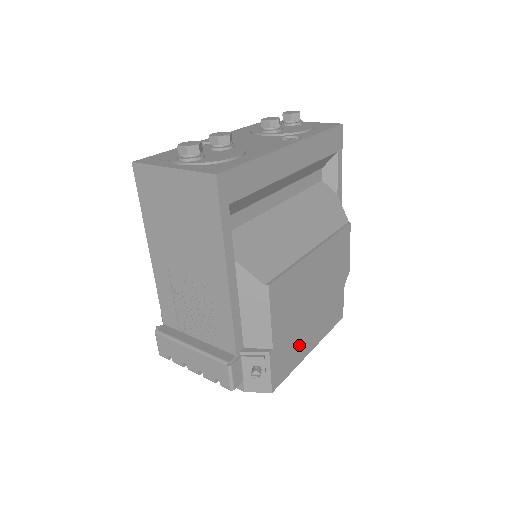
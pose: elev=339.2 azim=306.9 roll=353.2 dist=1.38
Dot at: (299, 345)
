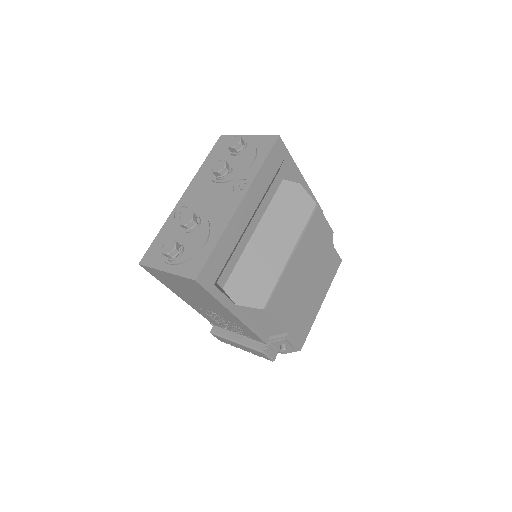
Dot at: (309, 311)
